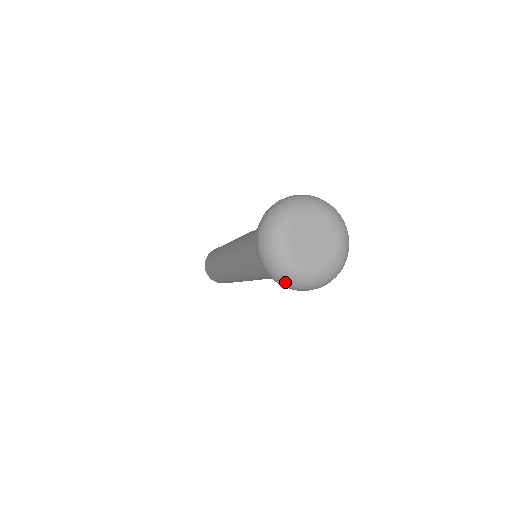
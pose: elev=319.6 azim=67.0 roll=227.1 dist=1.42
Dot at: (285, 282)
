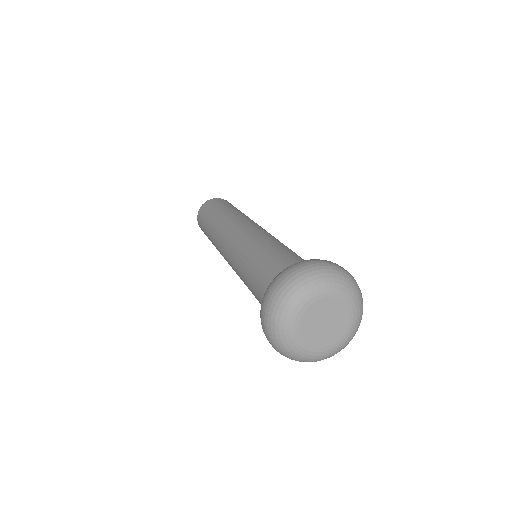
Dot at: occluded
